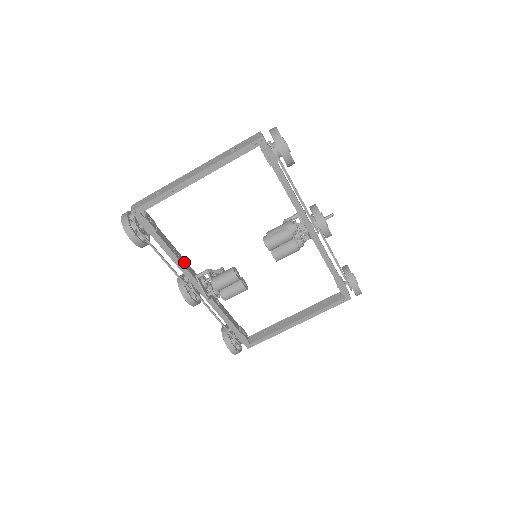
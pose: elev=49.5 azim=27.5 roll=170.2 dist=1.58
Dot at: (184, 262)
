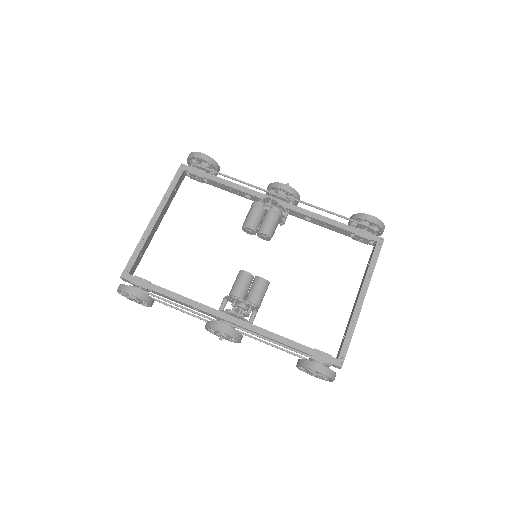
Dot at: occluded
